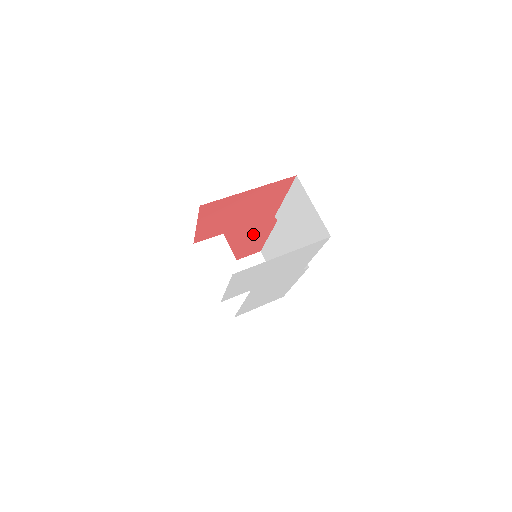
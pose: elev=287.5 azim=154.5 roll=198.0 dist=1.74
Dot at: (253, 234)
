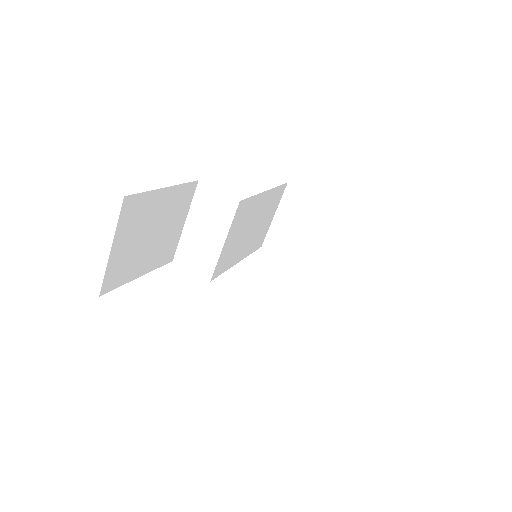
Dot at: occluded
